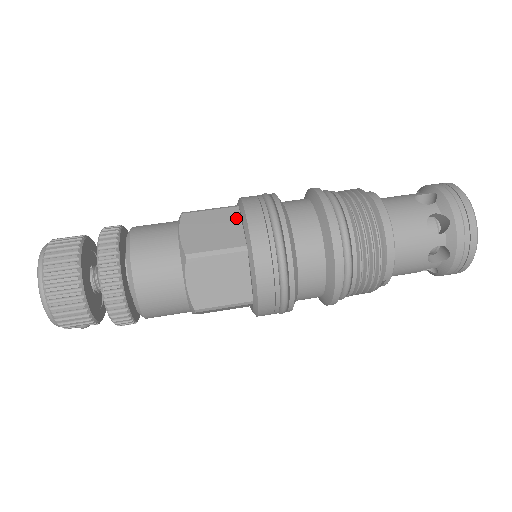
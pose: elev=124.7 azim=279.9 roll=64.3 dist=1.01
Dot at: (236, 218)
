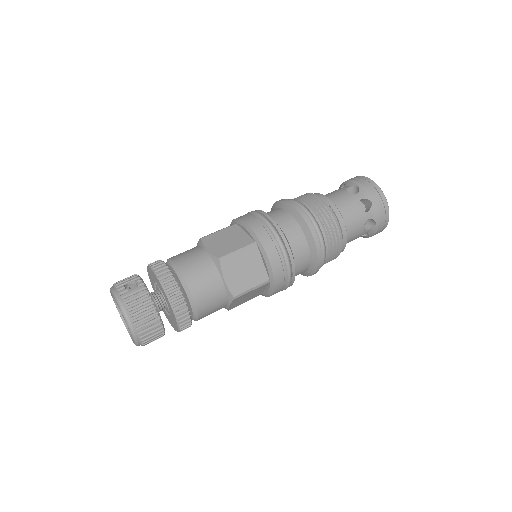
Dot at: (258, 257)
